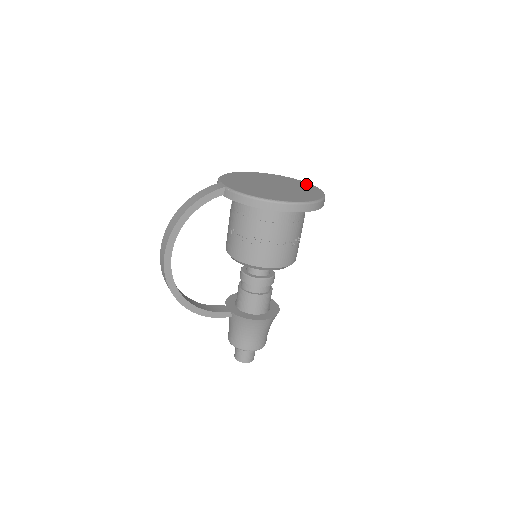
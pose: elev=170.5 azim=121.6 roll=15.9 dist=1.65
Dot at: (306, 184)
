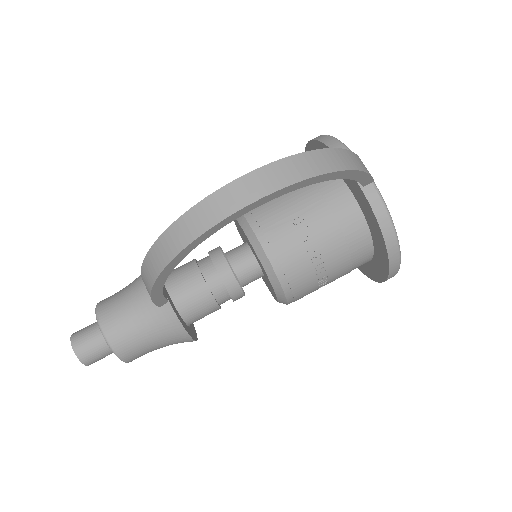
Dot at: occluded
